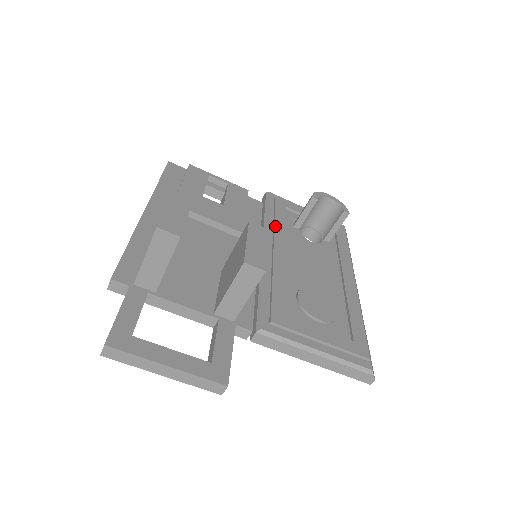
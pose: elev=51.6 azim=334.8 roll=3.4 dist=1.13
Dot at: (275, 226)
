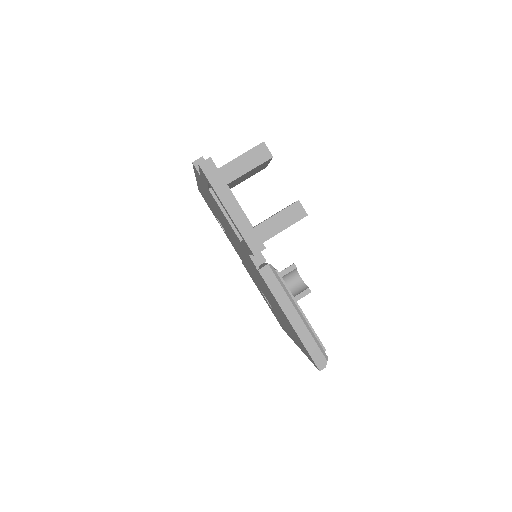
Dot at: occluded
